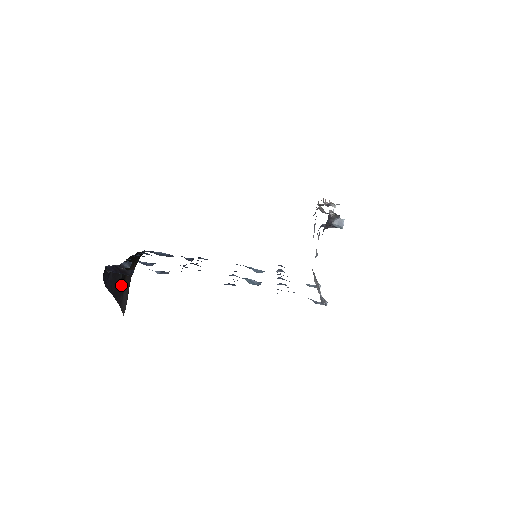
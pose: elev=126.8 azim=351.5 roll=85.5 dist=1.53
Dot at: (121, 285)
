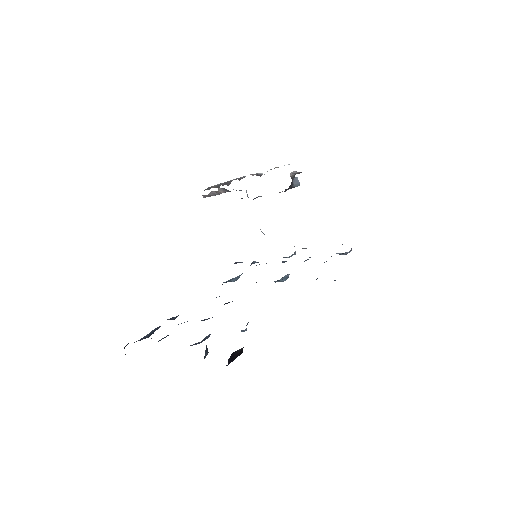
Dot at: occluded
